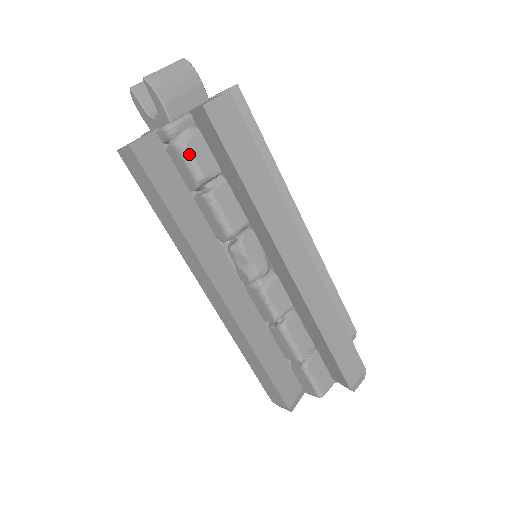
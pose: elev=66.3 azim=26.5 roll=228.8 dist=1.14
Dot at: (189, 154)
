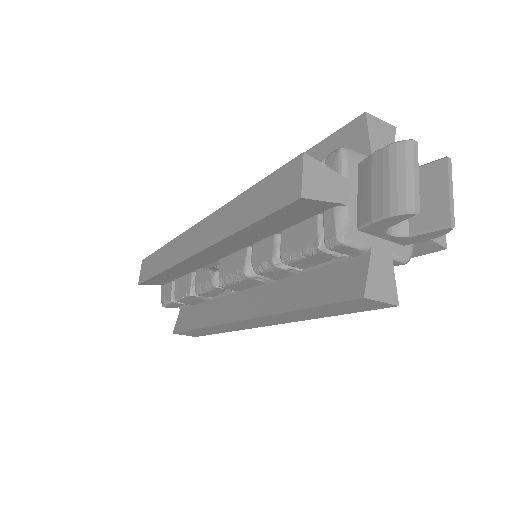
Dot at: occluded
